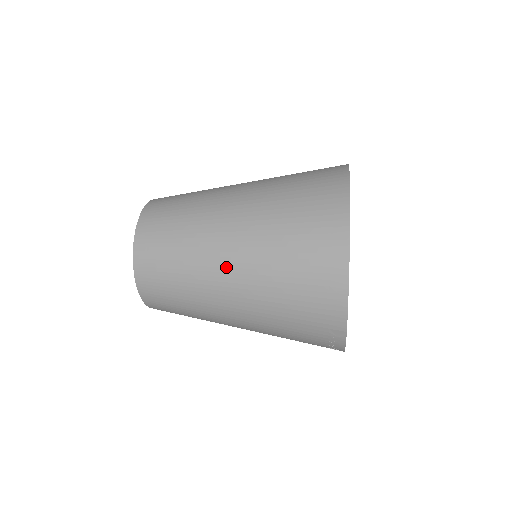
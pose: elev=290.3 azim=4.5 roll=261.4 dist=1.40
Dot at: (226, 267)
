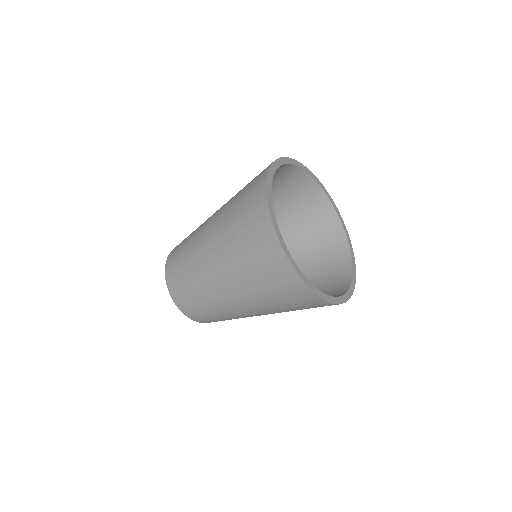
Dot at: (218, 280)
